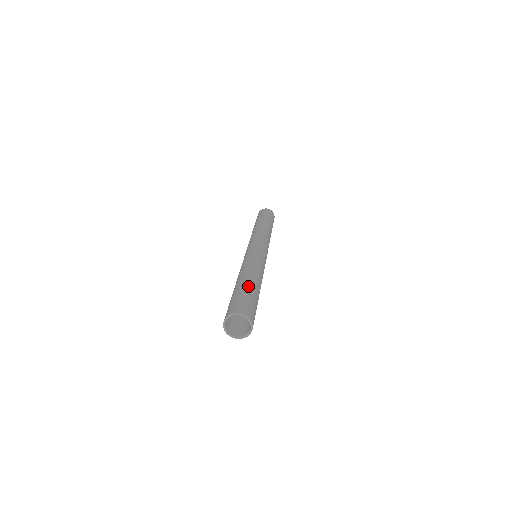
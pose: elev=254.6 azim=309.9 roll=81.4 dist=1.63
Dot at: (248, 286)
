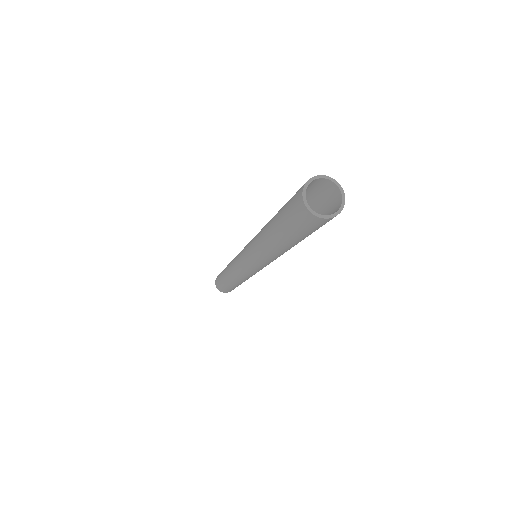
Dot at: occluded
